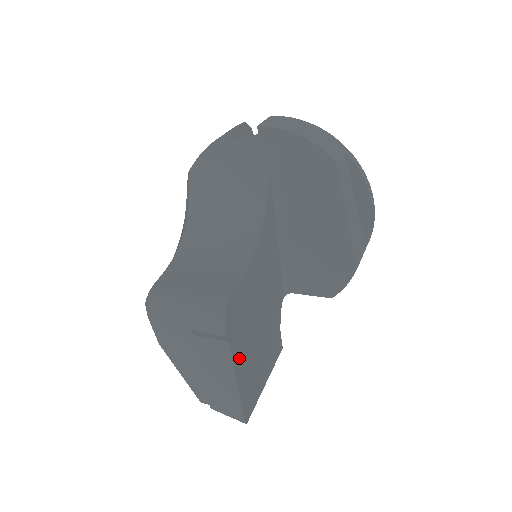
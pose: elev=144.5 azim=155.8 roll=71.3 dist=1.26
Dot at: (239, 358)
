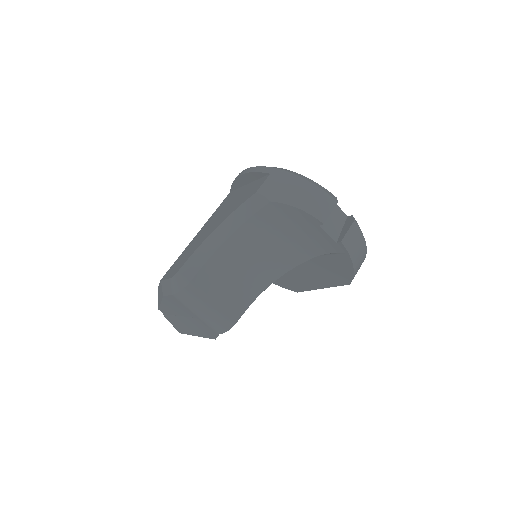
Dot at: occluded
